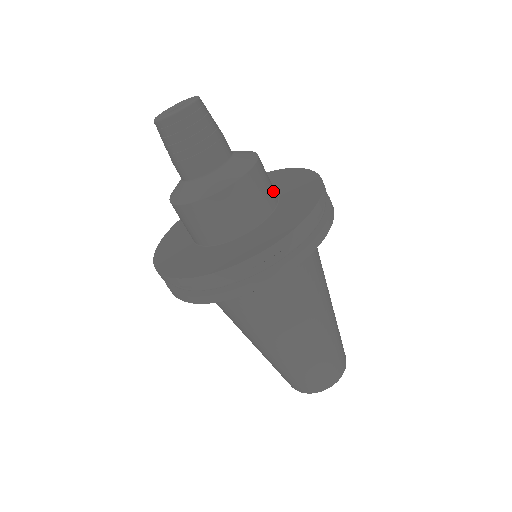
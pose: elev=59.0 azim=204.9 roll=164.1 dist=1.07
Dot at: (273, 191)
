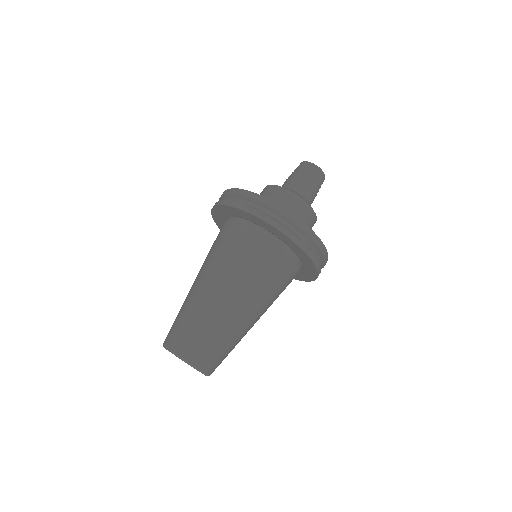
Dot at: occluded
